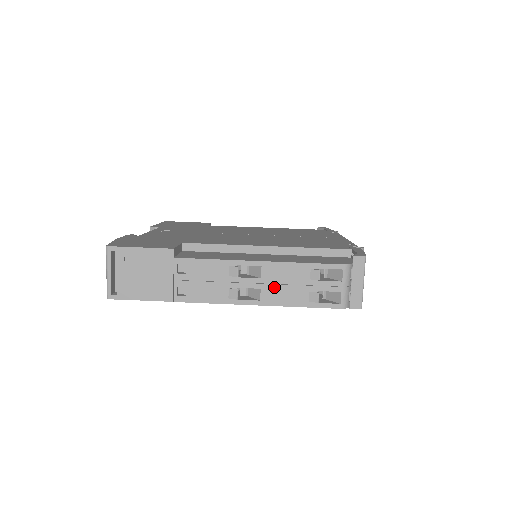
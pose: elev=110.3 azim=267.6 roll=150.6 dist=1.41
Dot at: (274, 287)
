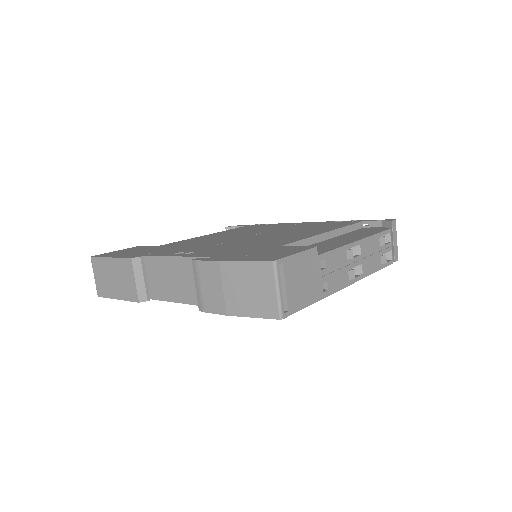
Dot at: (367, 260)
